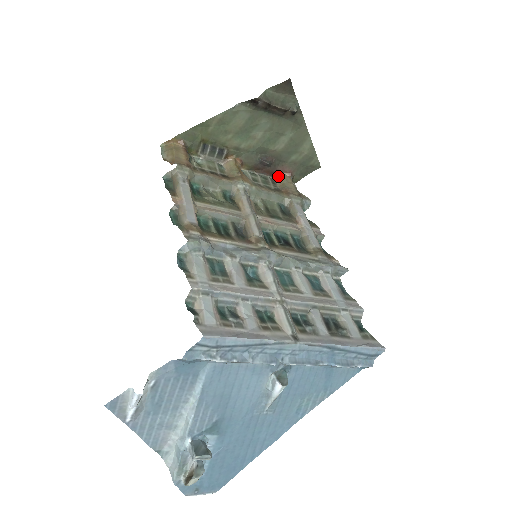
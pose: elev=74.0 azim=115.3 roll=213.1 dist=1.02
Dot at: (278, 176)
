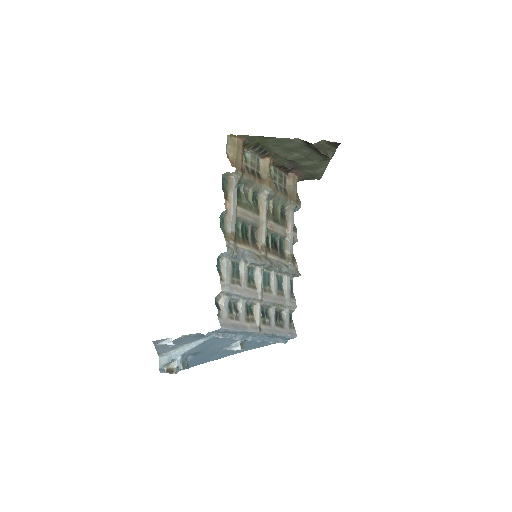
Dot at: (290, 176)
